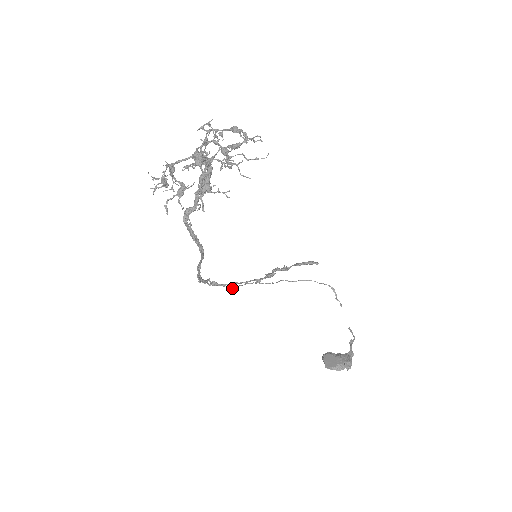
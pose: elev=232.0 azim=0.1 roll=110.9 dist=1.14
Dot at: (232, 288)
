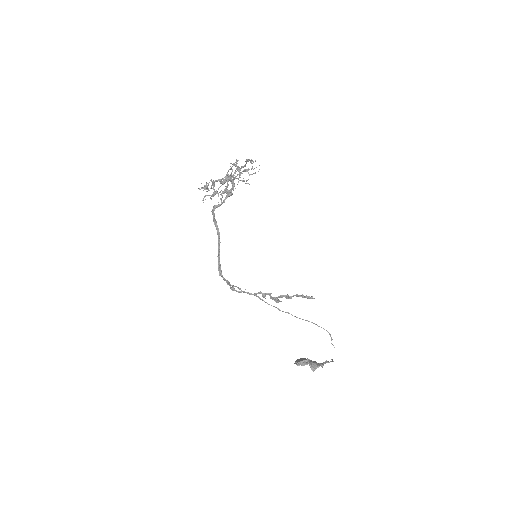
Dot at: occluded
